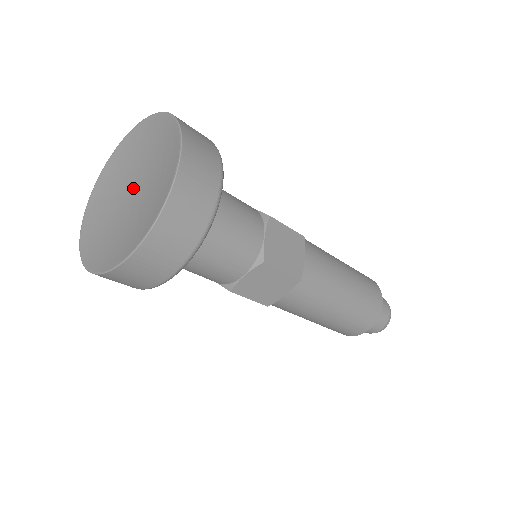
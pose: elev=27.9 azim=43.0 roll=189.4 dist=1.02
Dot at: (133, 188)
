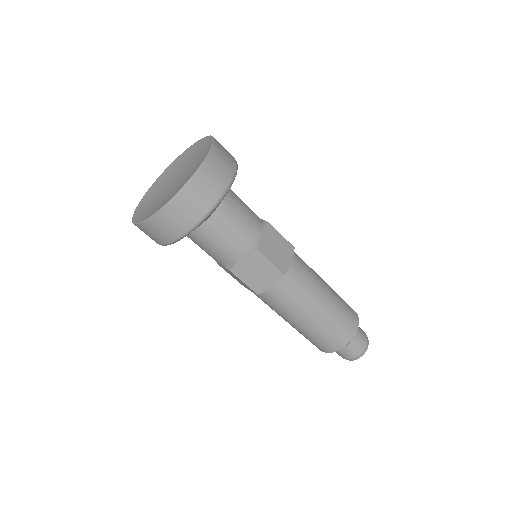
Dot at: (177, 179)
